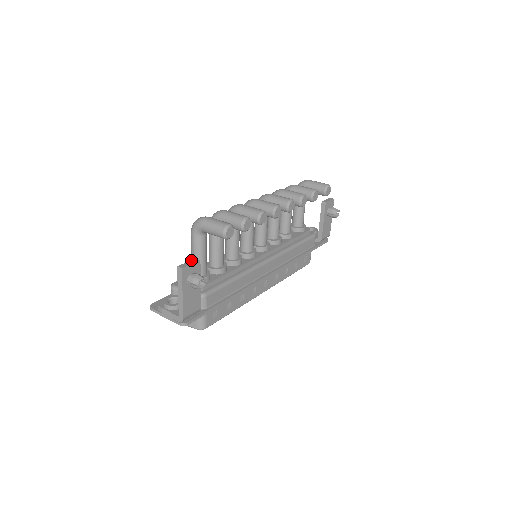
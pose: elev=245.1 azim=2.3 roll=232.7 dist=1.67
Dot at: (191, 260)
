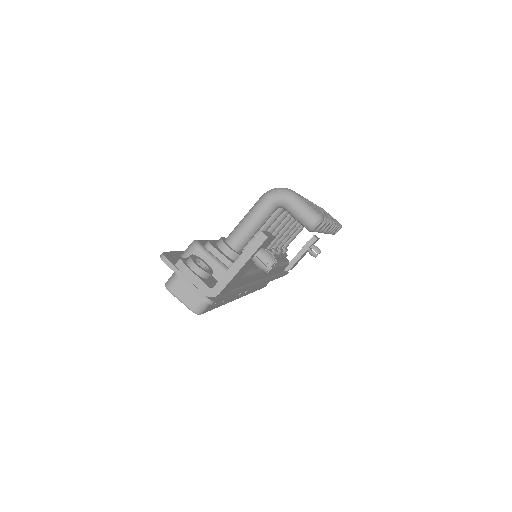
Dot at: occluded
